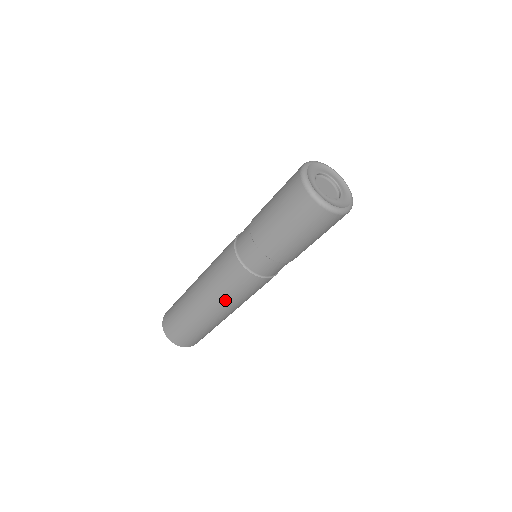
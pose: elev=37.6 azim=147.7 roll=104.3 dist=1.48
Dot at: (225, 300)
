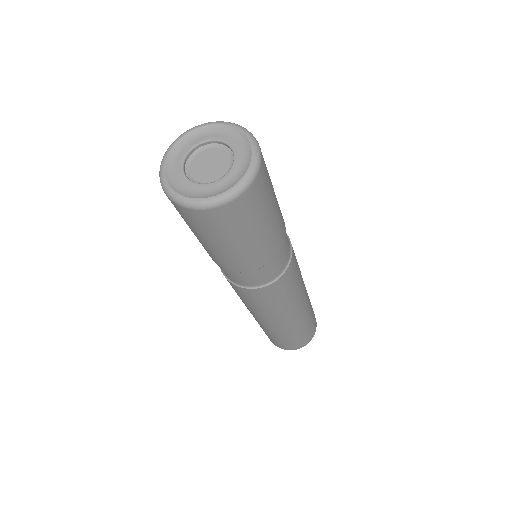
Dot at: (245, 305)
